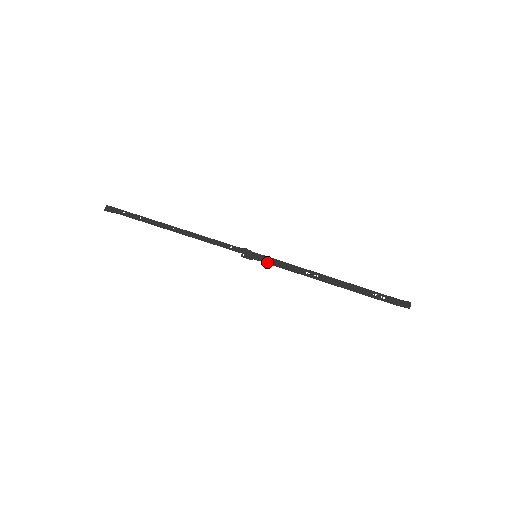
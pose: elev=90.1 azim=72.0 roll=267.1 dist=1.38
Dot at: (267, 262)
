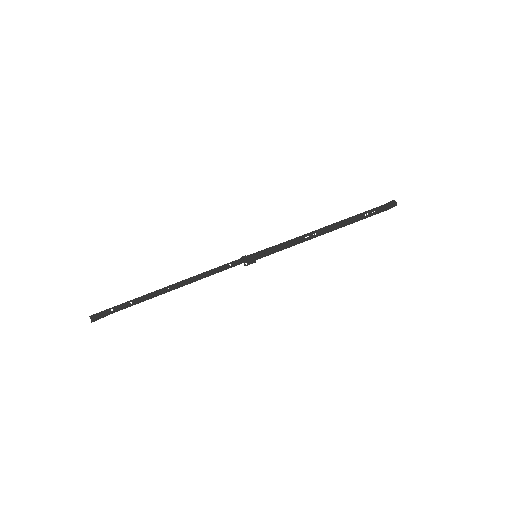
Dot at: (269, 254)
